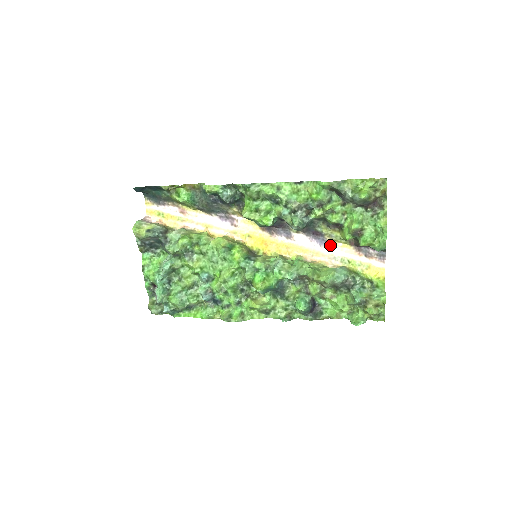
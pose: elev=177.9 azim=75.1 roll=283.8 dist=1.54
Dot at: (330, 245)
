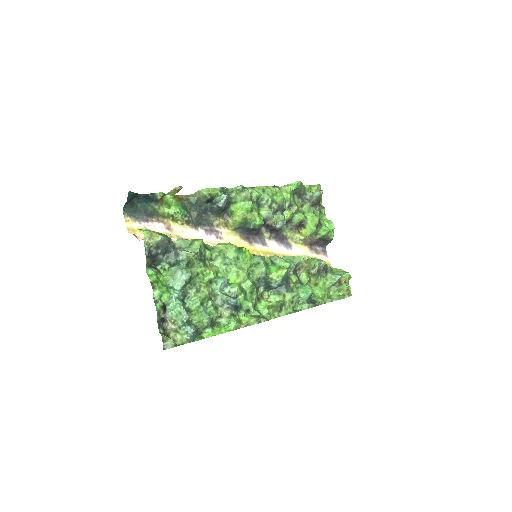
Dot at: (293, 247)
